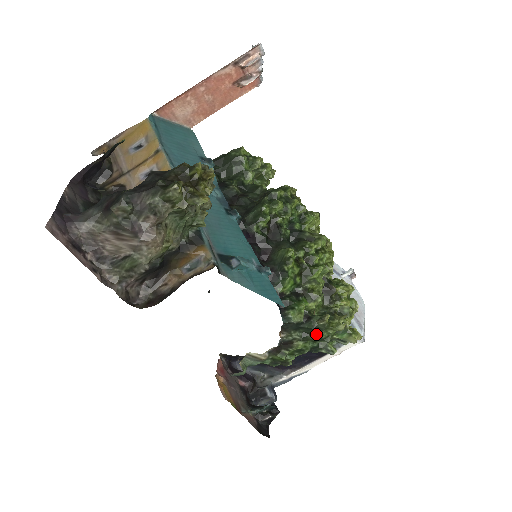
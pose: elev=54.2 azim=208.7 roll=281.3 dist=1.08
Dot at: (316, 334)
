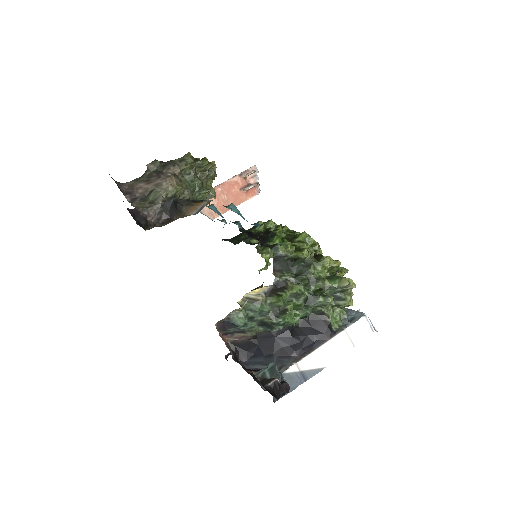
Dot at: (307, 272)
